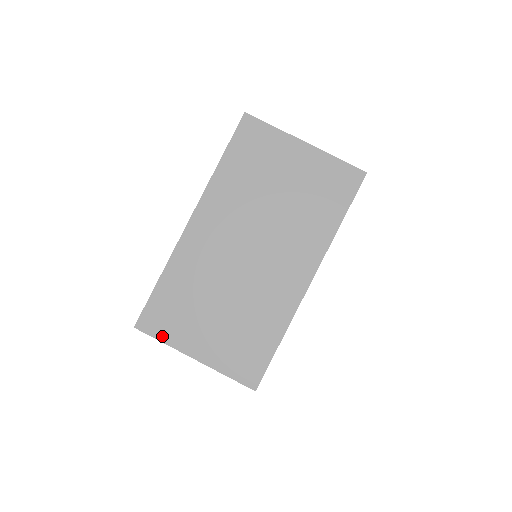
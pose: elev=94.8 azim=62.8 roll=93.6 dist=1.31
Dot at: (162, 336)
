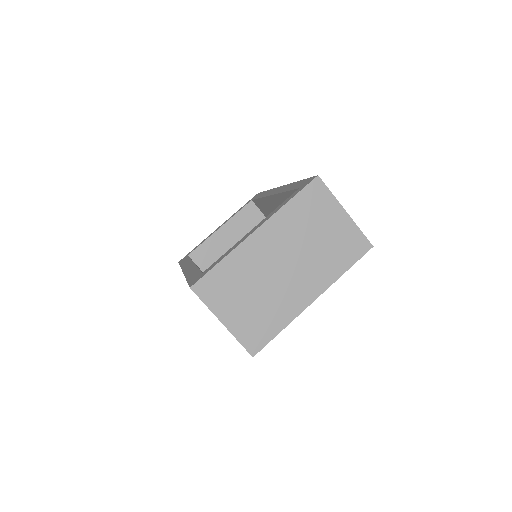
Dot at: (207, 301)
